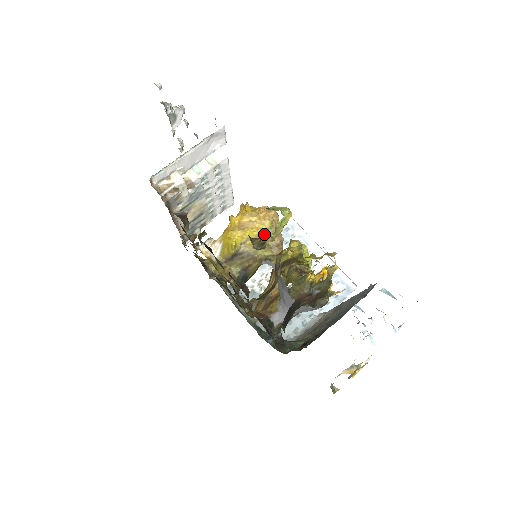
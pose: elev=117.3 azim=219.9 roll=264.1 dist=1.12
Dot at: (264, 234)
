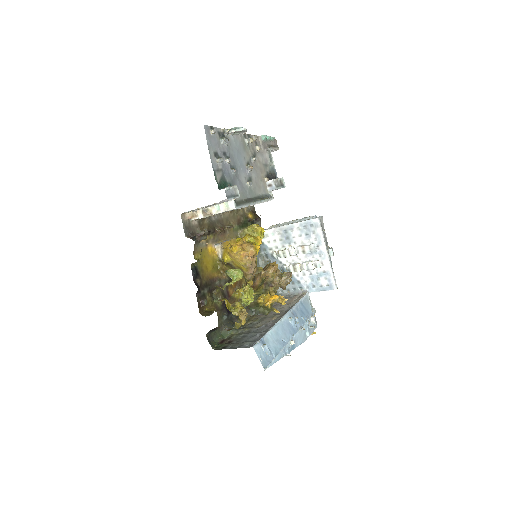
Dot at: (241, 266)
